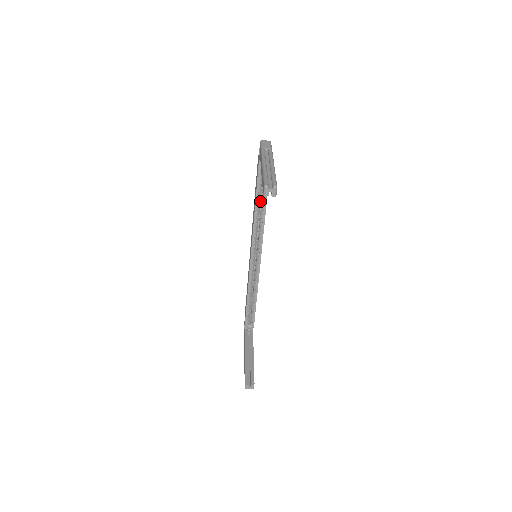
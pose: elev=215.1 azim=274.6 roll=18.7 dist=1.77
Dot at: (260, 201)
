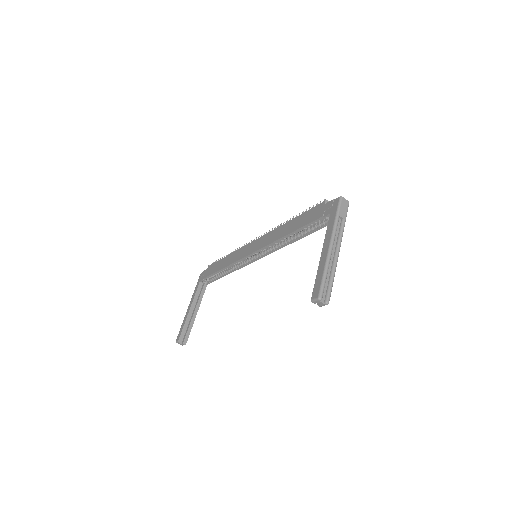
Dot at: occluded
